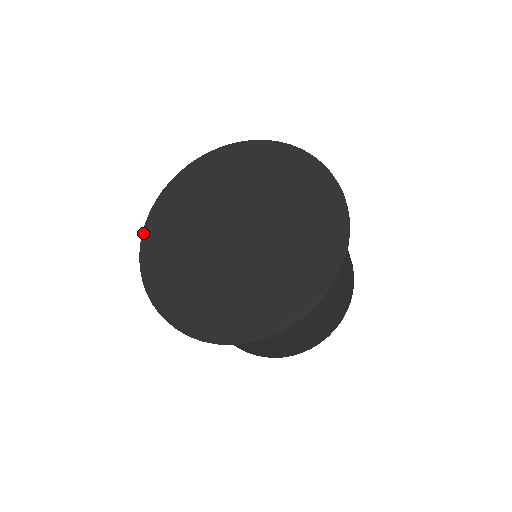
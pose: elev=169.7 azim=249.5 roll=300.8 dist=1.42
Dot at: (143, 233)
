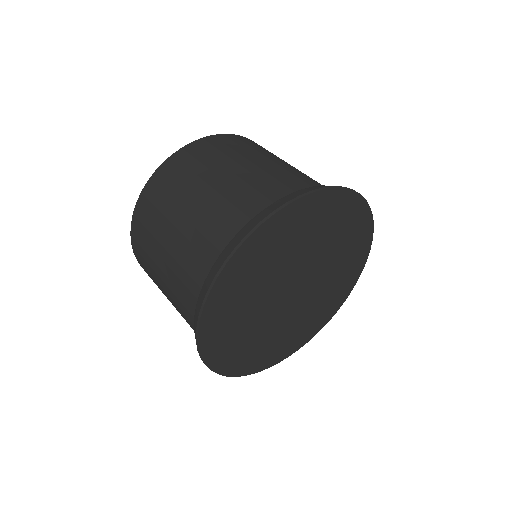
Dot at: (199, 340)
